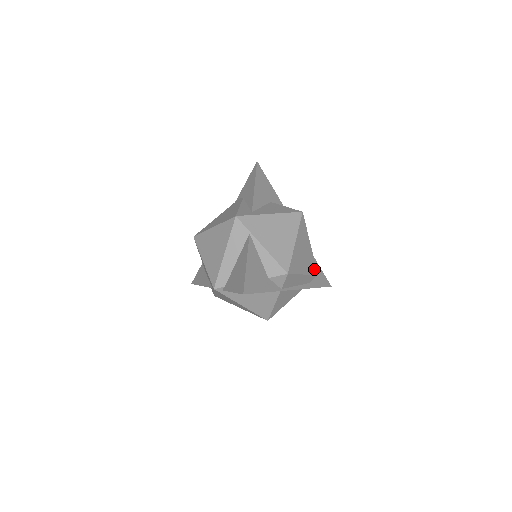
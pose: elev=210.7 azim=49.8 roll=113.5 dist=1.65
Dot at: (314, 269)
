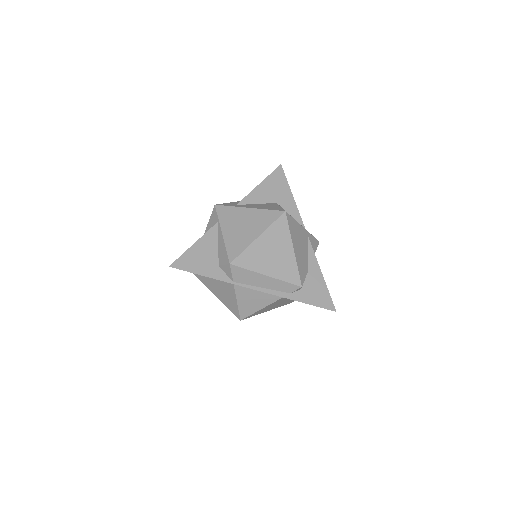
Dot at: (294, 278)
